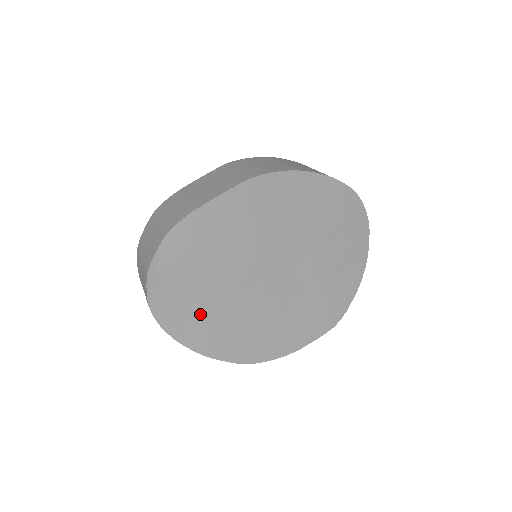
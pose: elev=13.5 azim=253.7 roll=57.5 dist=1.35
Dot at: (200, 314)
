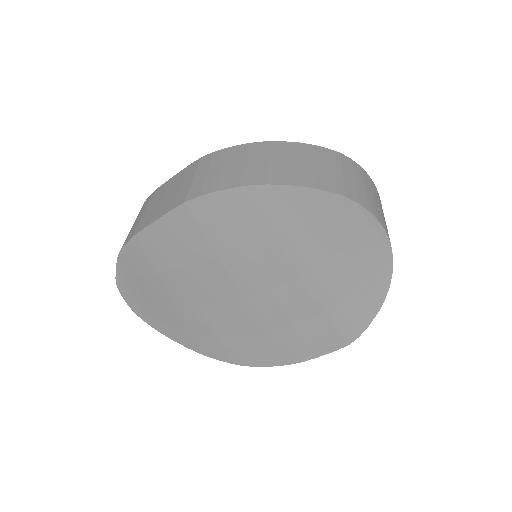
Dot at: (182, 321)
